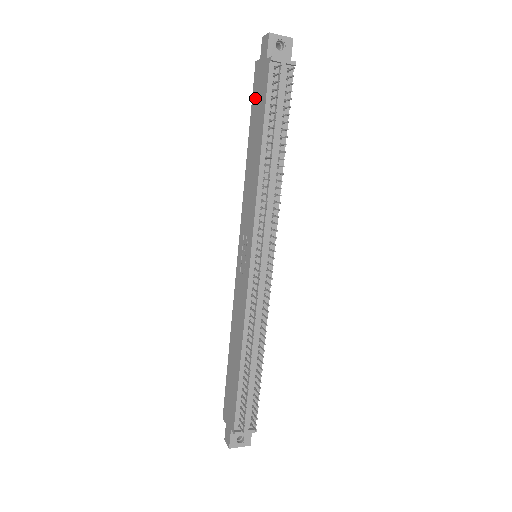
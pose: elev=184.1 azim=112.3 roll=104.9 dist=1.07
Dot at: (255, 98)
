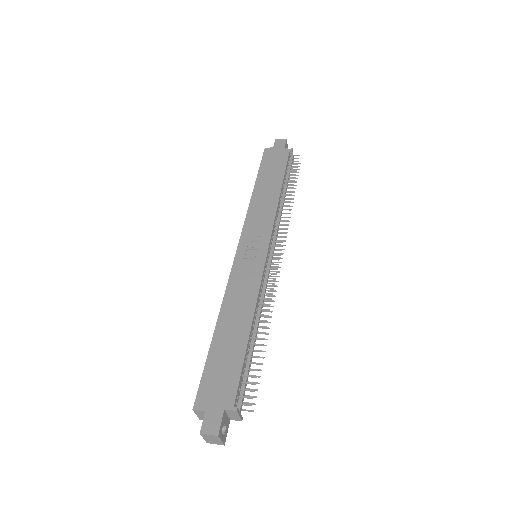
Dot at: (267, 163)
